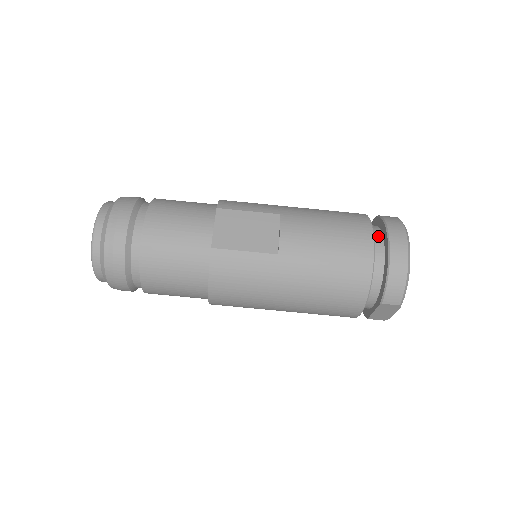
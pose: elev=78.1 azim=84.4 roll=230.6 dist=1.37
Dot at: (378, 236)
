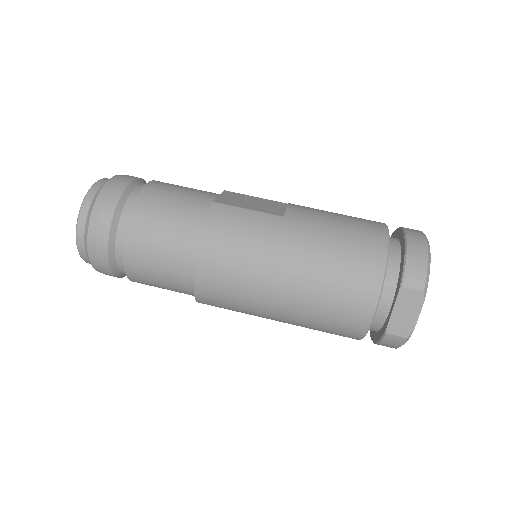
Dot at: (391, 237)
